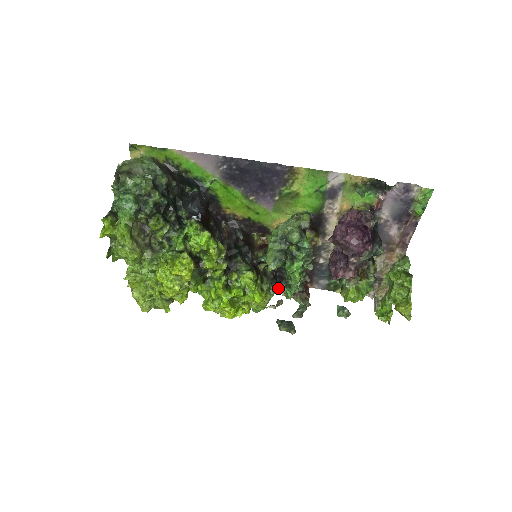
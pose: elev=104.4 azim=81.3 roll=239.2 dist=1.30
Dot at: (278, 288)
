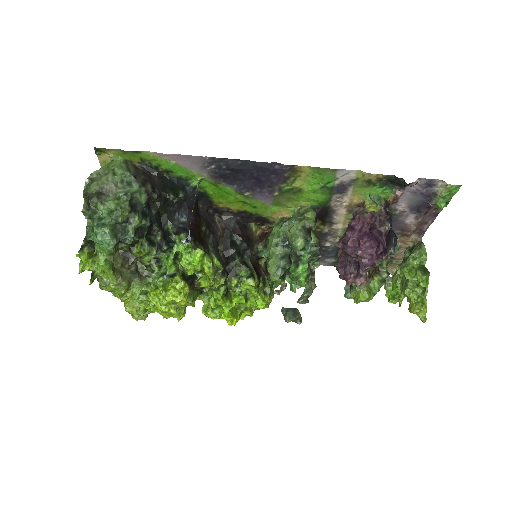
Dot at: (281, 280)
